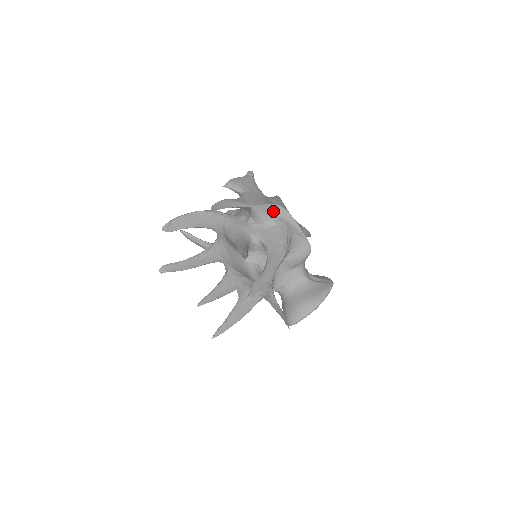
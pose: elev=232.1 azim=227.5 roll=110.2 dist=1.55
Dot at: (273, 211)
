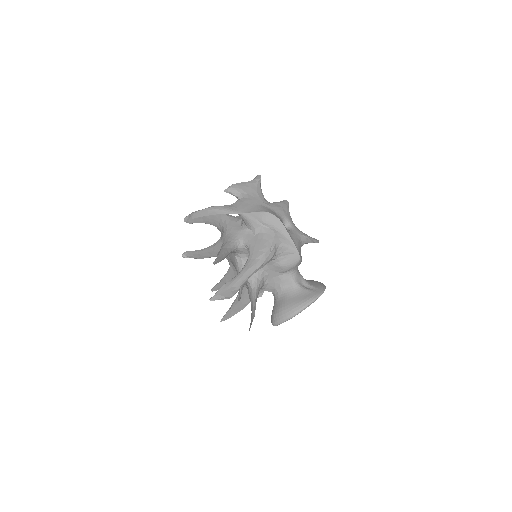
Dot at: (265, 219)
